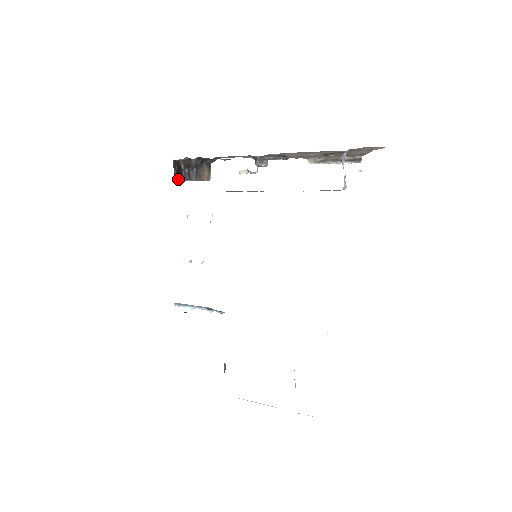
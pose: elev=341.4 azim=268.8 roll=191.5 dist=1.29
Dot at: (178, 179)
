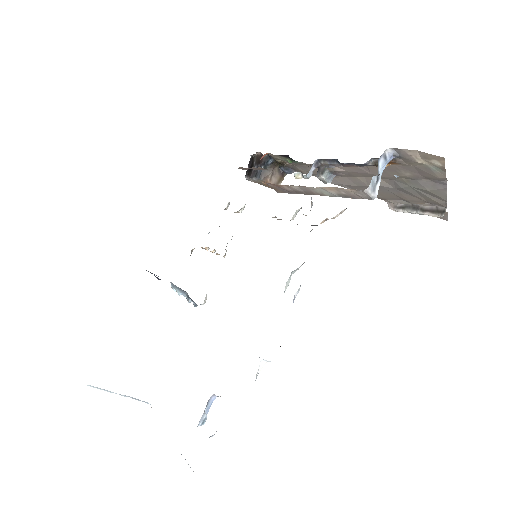
Dot at: (248, 176)
